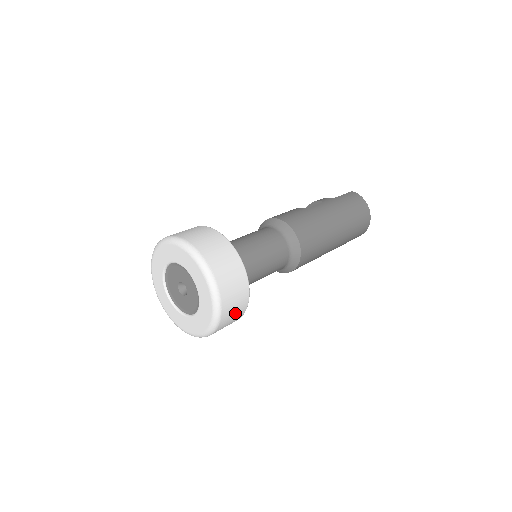
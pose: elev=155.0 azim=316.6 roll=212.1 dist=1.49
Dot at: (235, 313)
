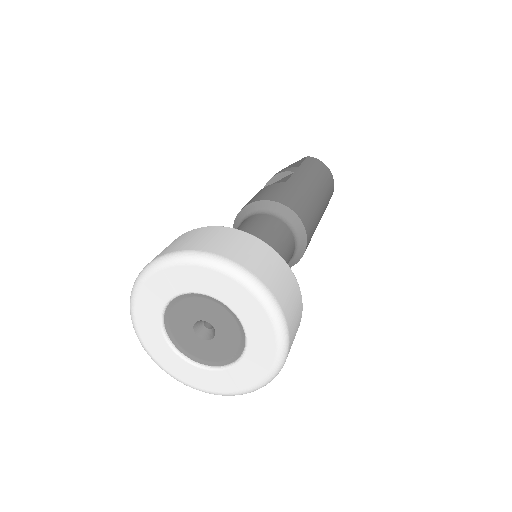
Dot at: occluded
